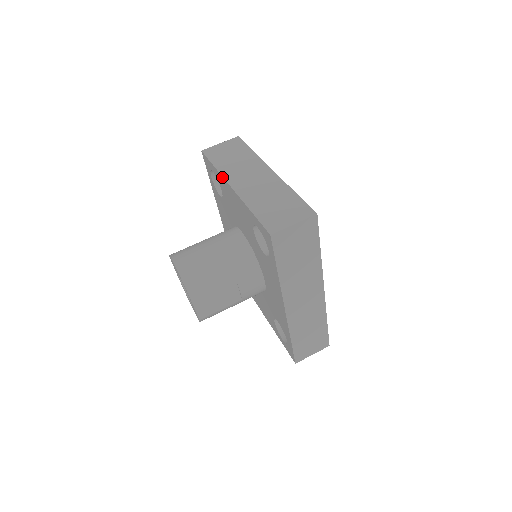
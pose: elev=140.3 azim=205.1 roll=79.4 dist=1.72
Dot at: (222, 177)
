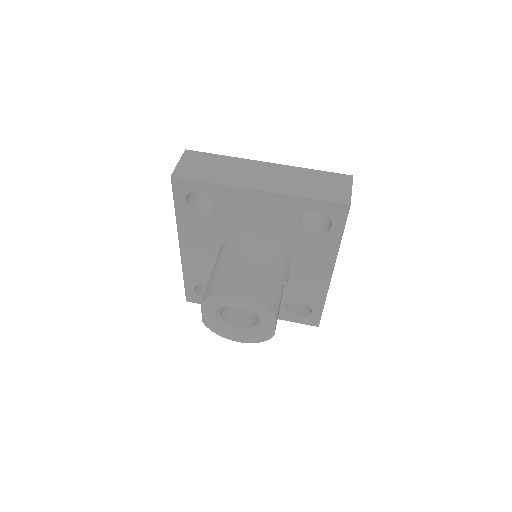
Dot at: (234, 188)
